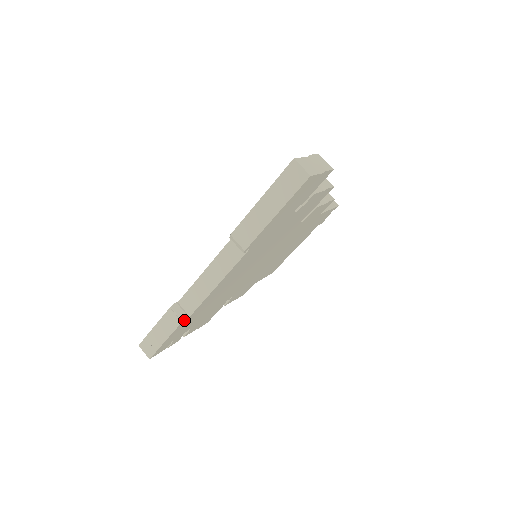
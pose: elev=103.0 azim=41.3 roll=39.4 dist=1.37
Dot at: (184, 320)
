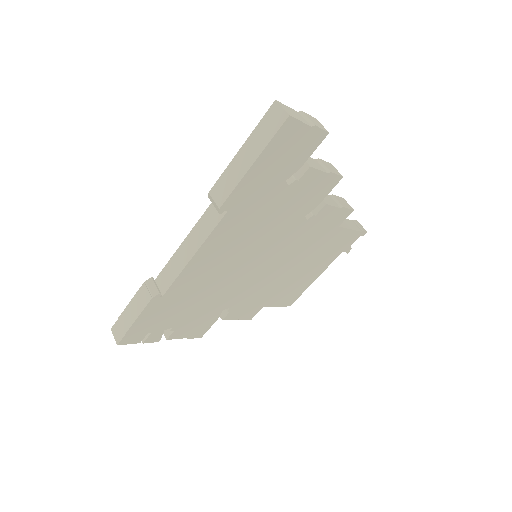
Dot at: (155, 297)
